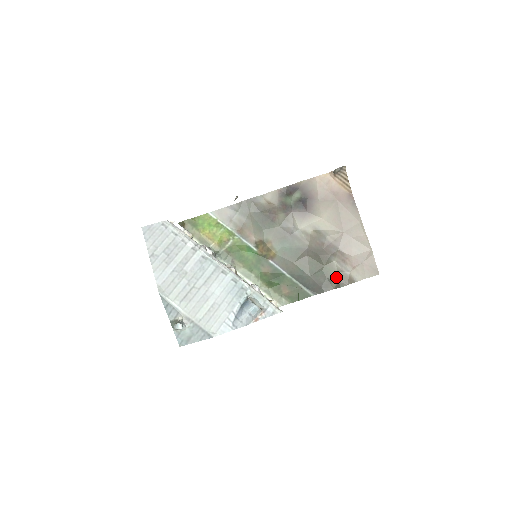
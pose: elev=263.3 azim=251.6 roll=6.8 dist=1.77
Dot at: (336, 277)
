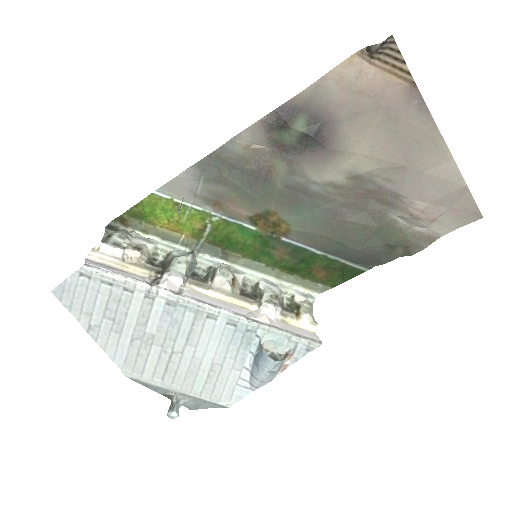
Dot at: (402, 241)
